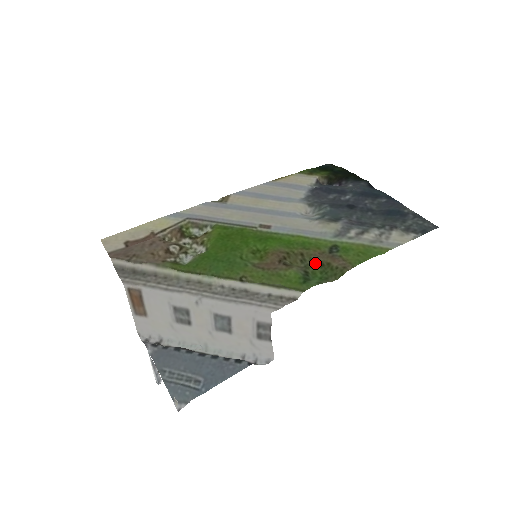
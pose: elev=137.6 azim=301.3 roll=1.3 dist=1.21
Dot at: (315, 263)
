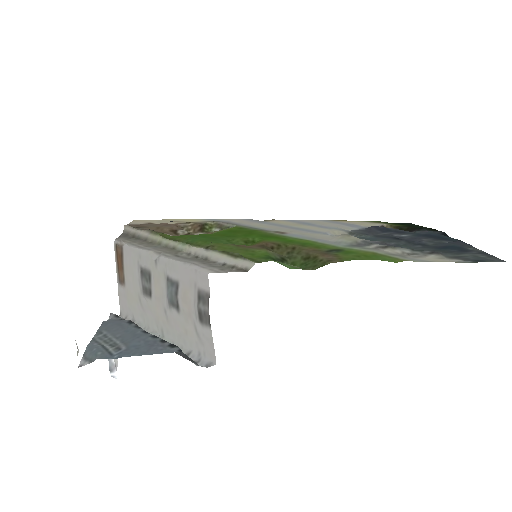
Dot at: (301, 255)
